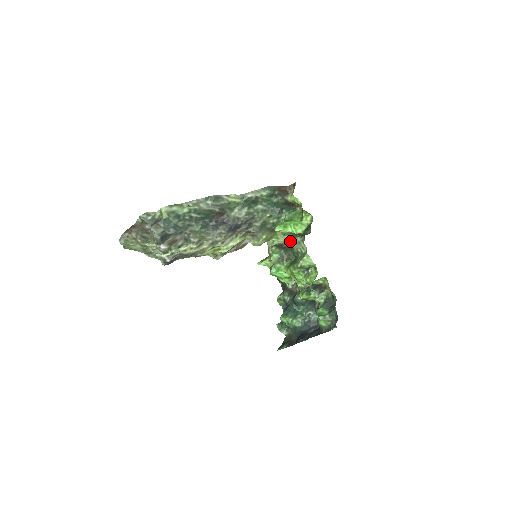
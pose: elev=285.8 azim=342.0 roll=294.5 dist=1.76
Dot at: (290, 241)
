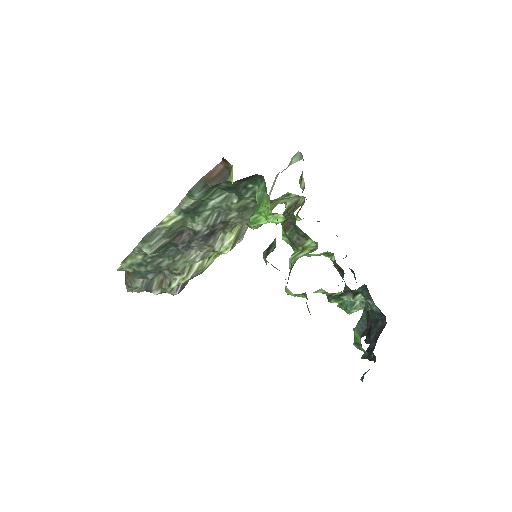
Dot at: occluded
